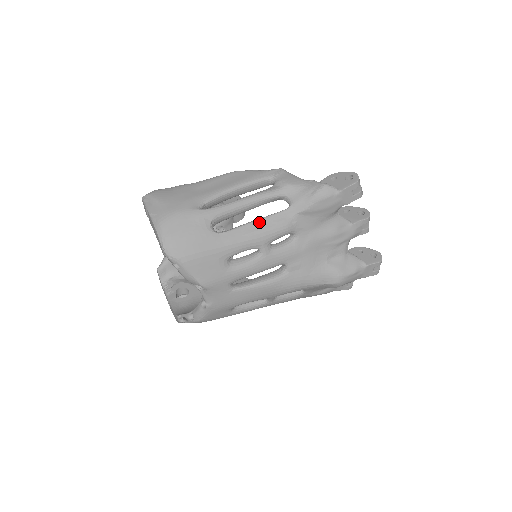
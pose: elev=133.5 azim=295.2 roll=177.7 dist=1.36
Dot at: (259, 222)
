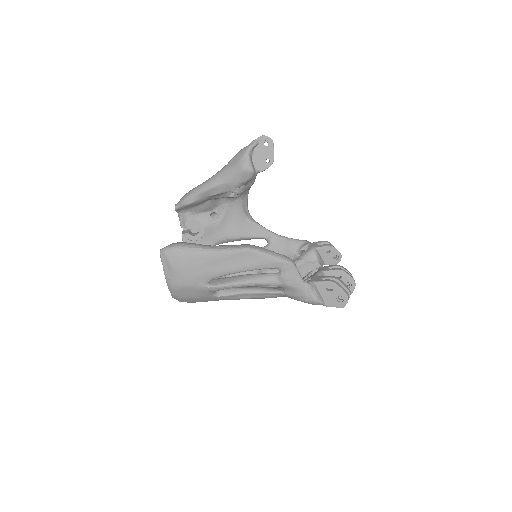
Dot at: (253, 294)
